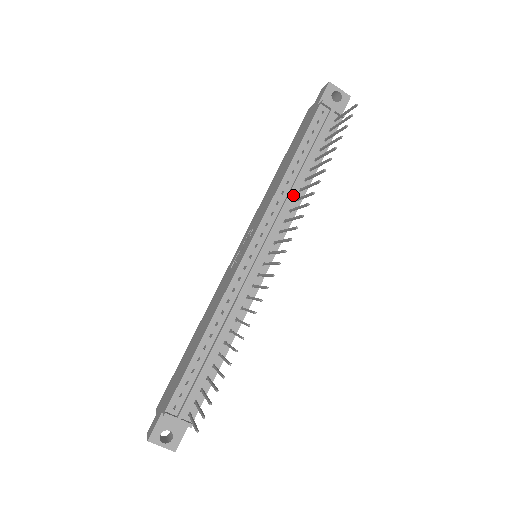
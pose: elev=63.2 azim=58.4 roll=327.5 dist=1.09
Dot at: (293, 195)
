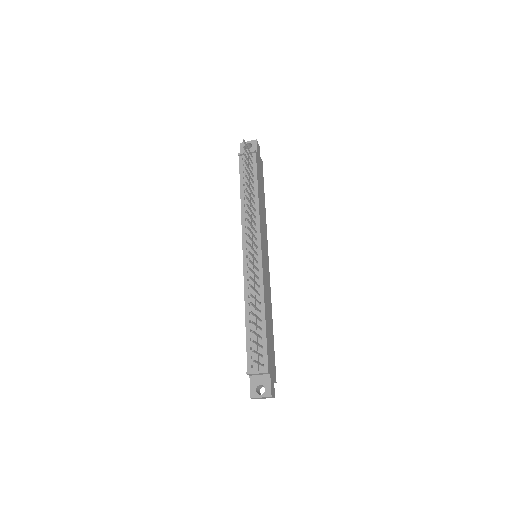
Dot at: (252, 209)
